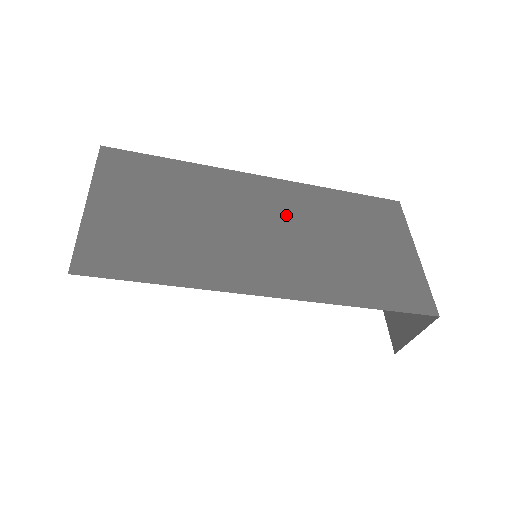
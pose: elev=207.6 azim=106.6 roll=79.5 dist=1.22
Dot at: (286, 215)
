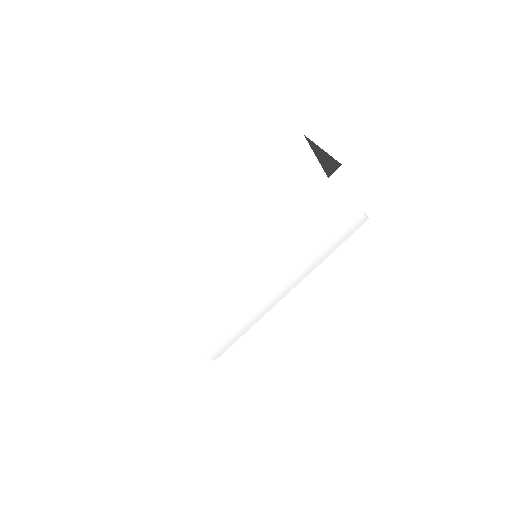
Dot at: occluded
